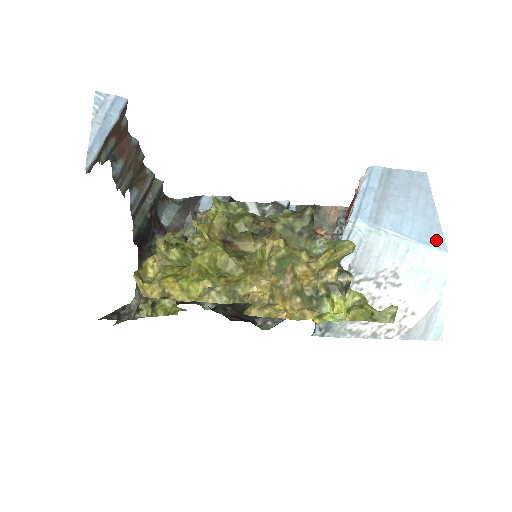
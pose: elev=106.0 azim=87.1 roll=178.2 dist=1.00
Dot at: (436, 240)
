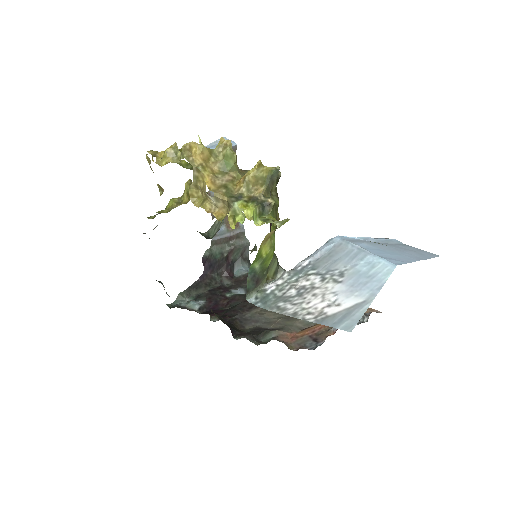
Dot at: (394, 261)
